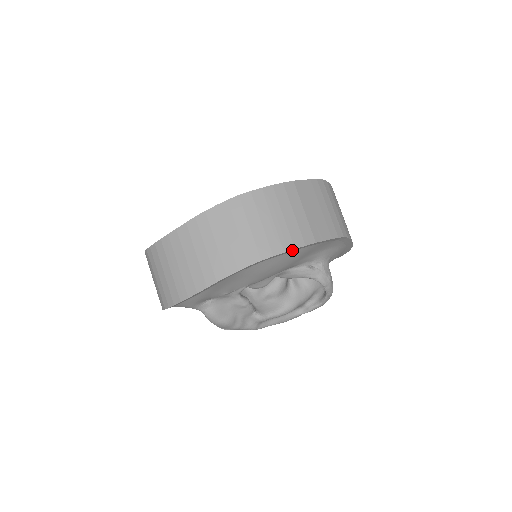
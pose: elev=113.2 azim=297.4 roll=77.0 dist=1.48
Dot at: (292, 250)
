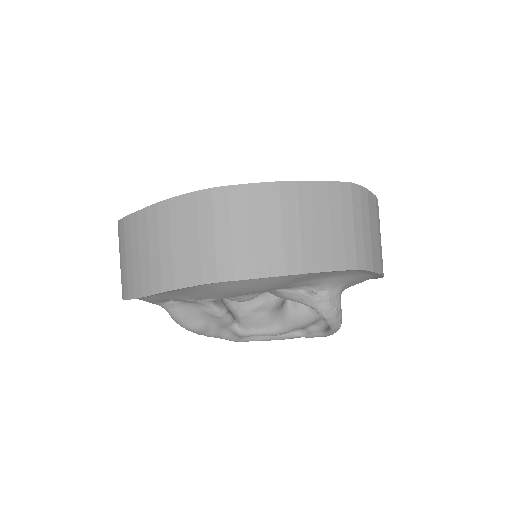
Dot at: (265, 277)
